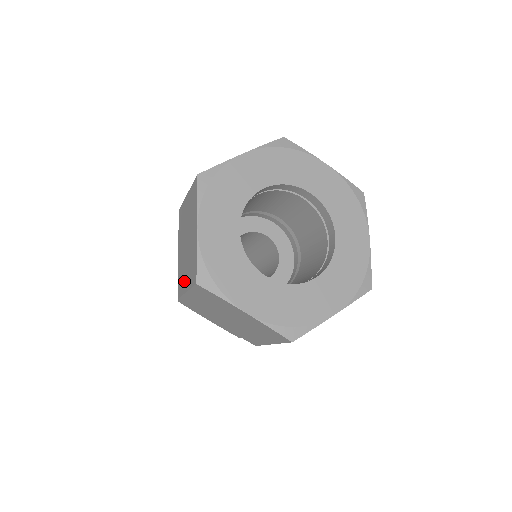
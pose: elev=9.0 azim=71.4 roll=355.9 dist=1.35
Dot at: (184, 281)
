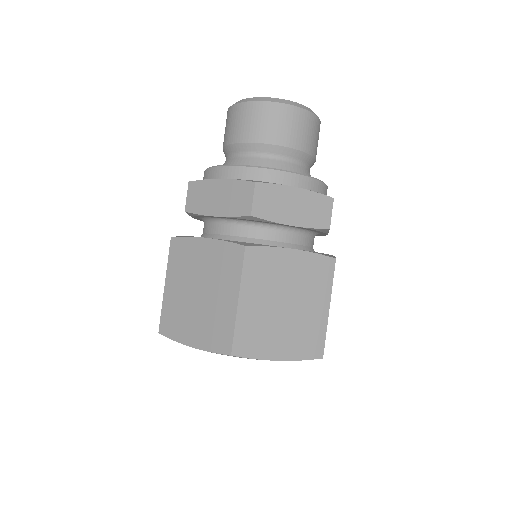
Dot at: occluded
